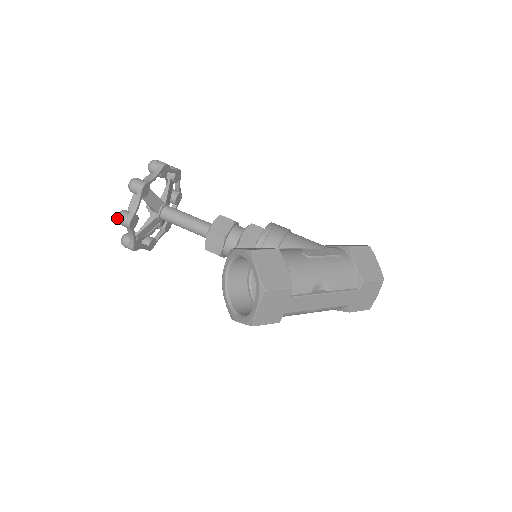
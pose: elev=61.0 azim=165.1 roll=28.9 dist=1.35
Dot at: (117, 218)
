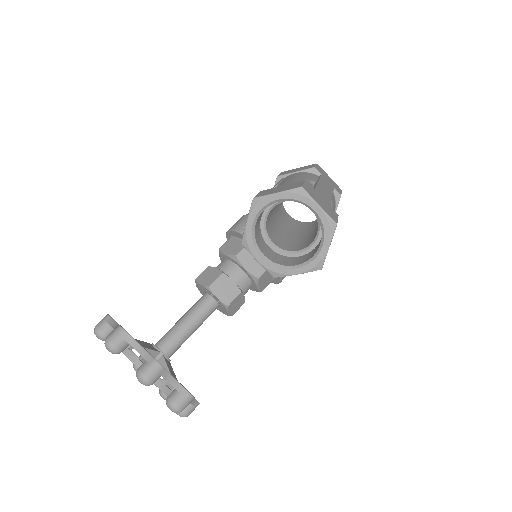
Dot at: (143, 379)
